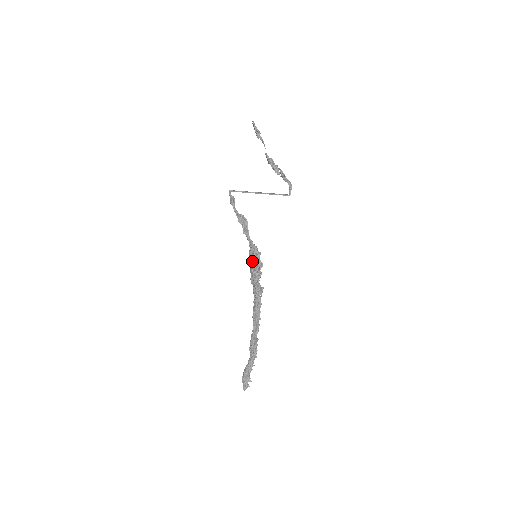
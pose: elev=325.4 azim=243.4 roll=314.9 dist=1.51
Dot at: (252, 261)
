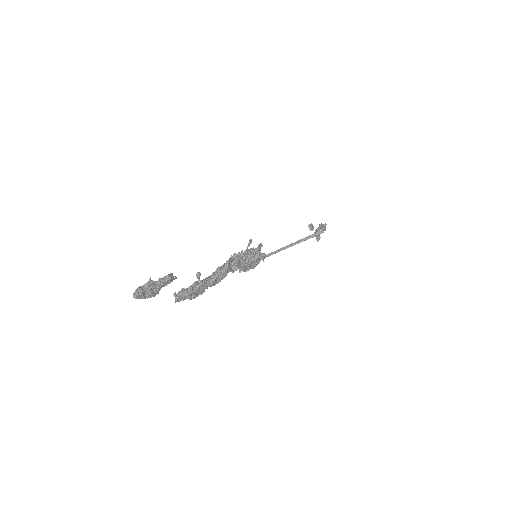
Dot at: occluded
